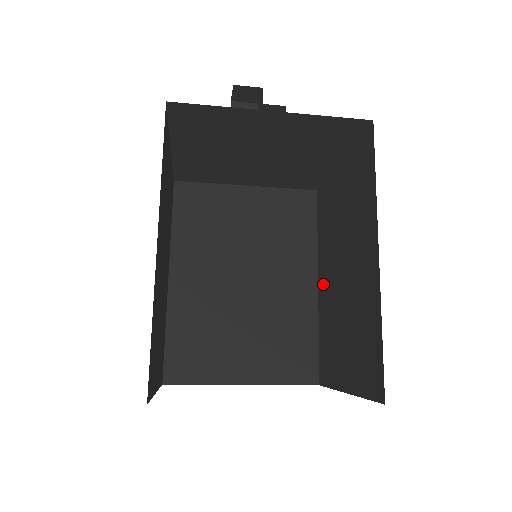
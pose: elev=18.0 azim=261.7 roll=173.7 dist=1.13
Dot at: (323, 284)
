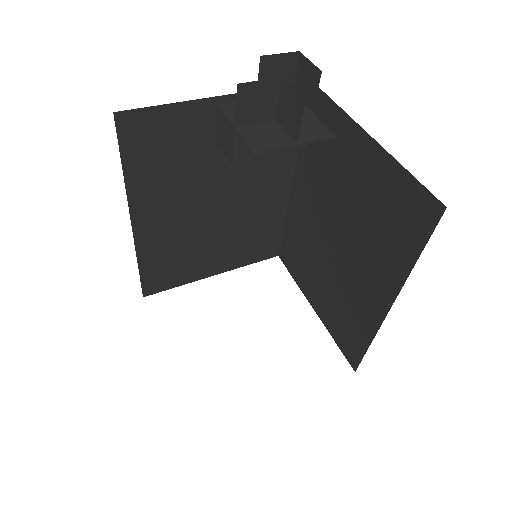
Dot at: (301, 200)
